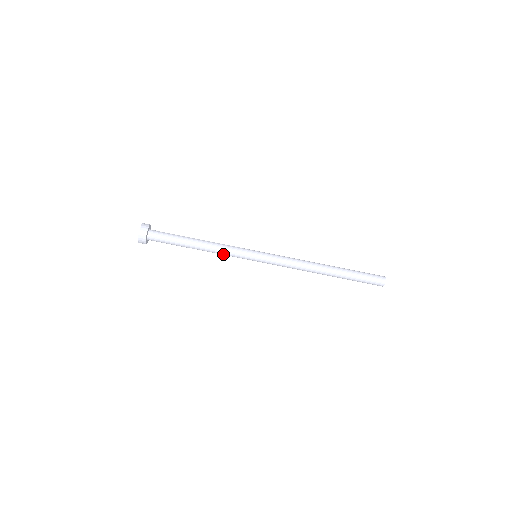
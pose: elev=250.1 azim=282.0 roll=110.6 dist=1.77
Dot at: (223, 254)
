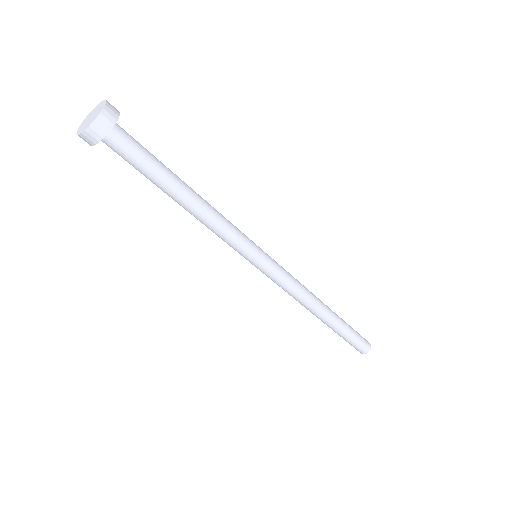
Dot at: (217, 231)
